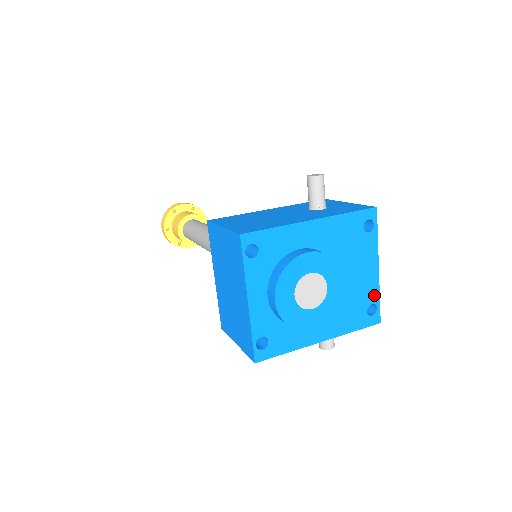
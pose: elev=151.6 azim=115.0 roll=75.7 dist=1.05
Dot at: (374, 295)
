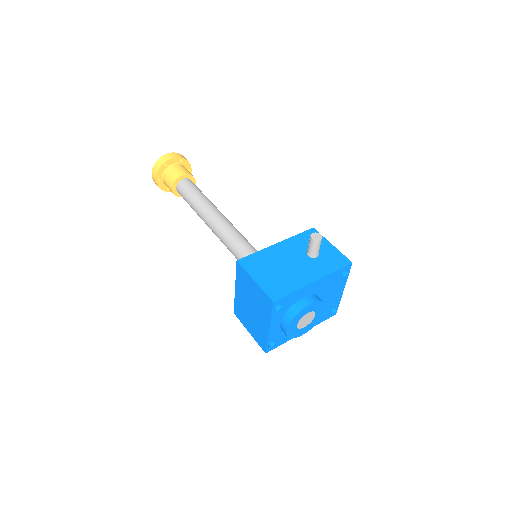
Dot at: (337, 303)
